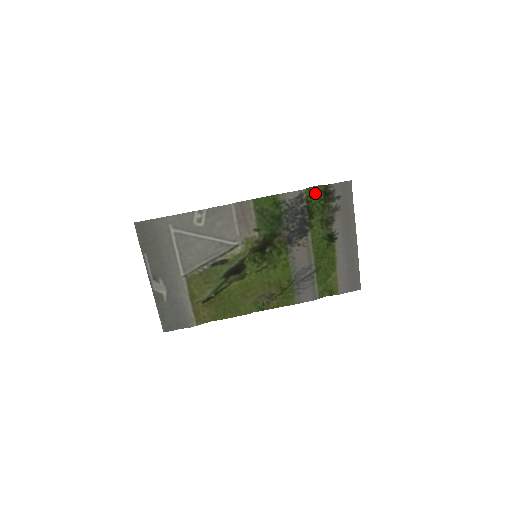
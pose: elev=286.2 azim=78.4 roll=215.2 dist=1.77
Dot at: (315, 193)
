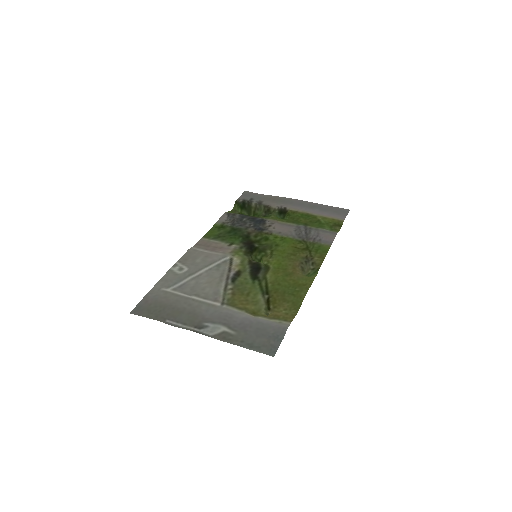
Dot at: occluded
